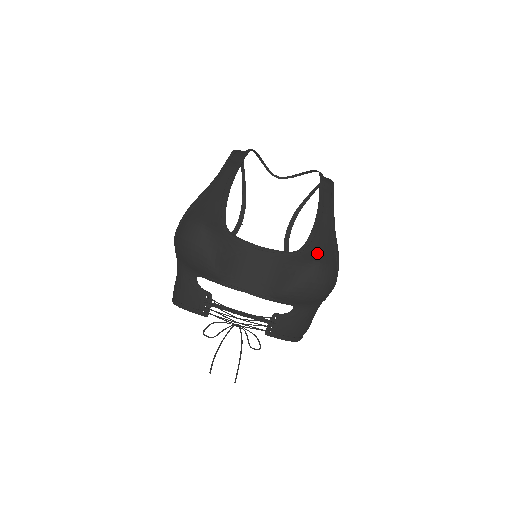
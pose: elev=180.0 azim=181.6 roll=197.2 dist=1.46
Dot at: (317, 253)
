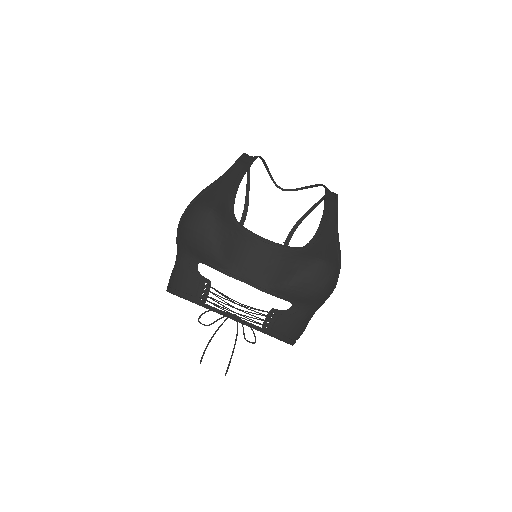
Dot at: (321, 251)
